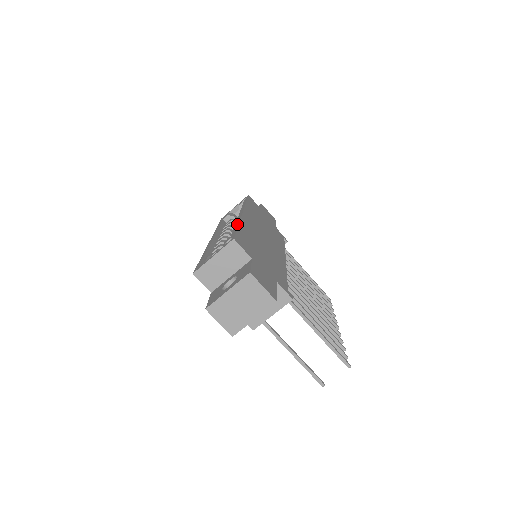
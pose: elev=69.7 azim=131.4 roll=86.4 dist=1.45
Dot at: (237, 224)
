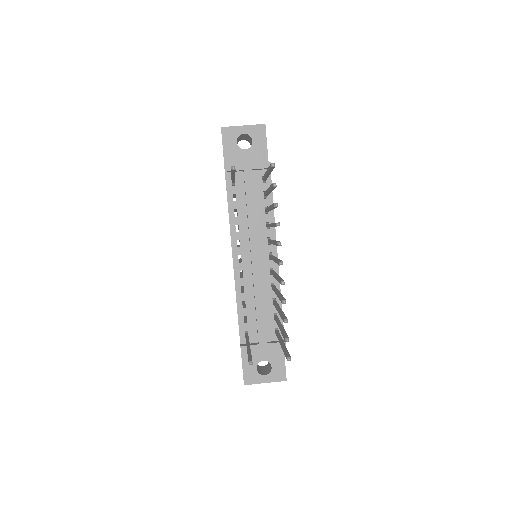
Dot at: occluded
